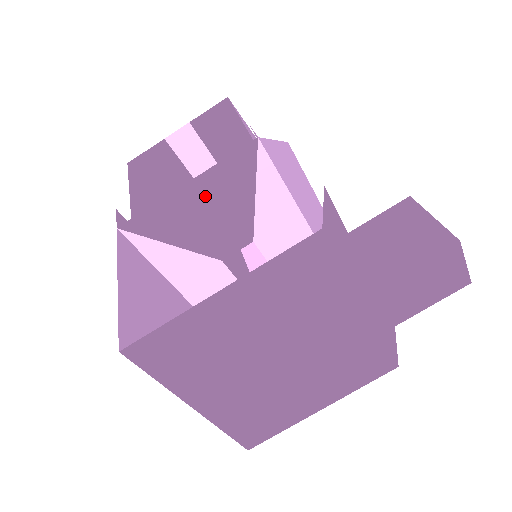
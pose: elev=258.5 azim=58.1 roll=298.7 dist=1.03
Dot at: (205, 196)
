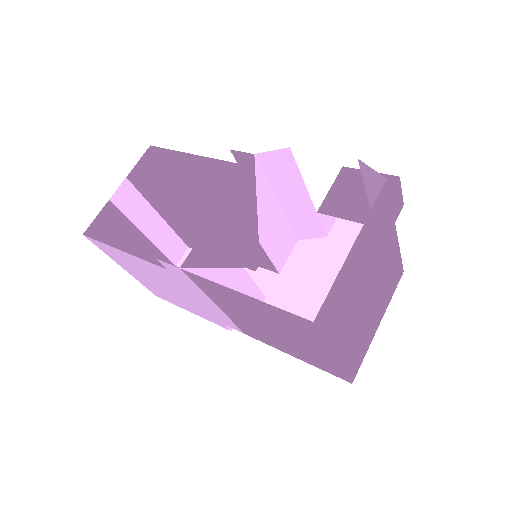
Dot at: (230, 215)
